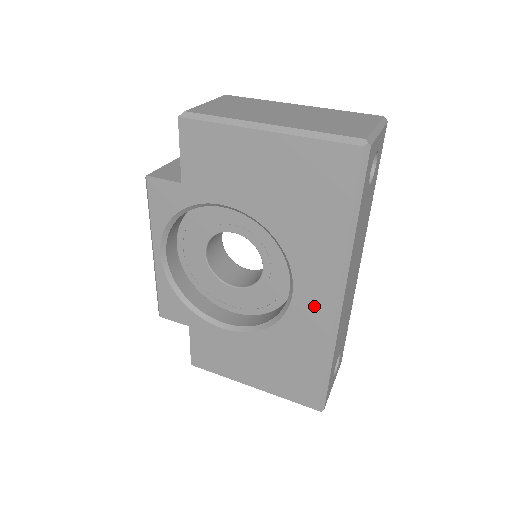
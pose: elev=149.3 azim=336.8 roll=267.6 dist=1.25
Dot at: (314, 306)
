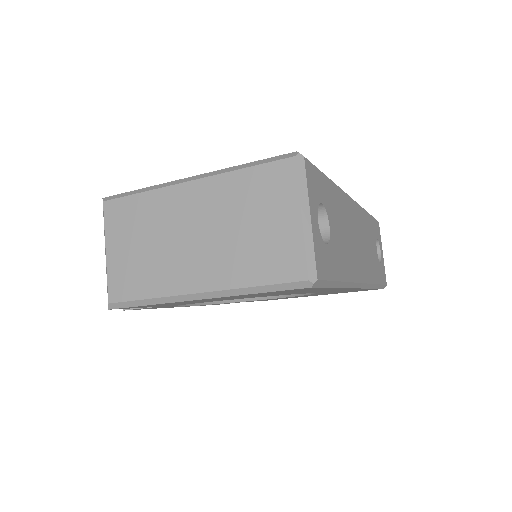
Dot at: occluded
